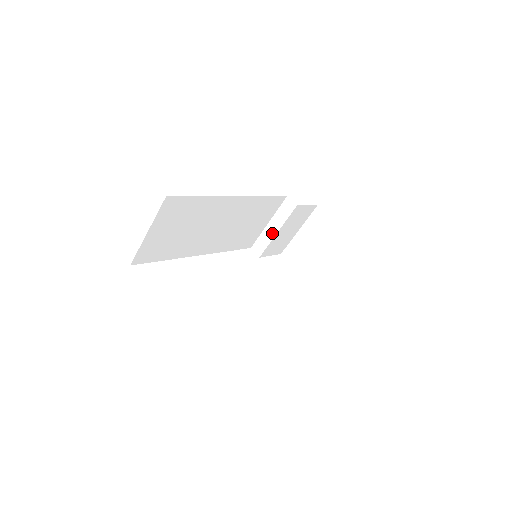
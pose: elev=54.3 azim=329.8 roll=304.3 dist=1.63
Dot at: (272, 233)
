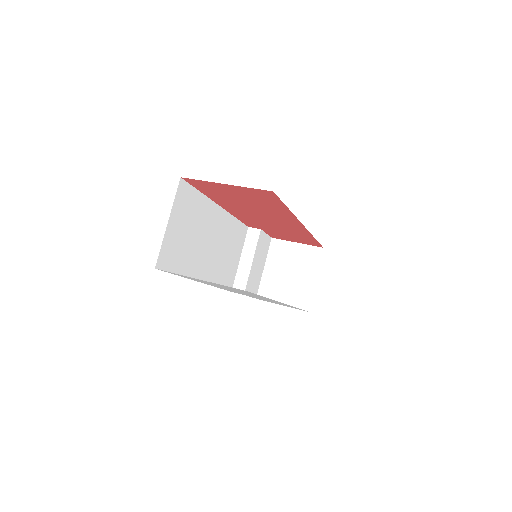
Dot at: (247, 265)
